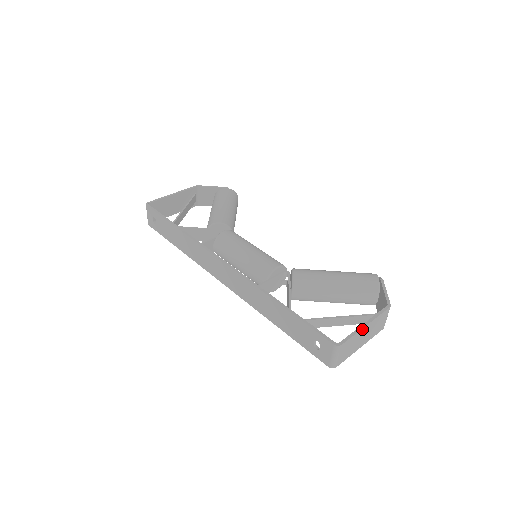
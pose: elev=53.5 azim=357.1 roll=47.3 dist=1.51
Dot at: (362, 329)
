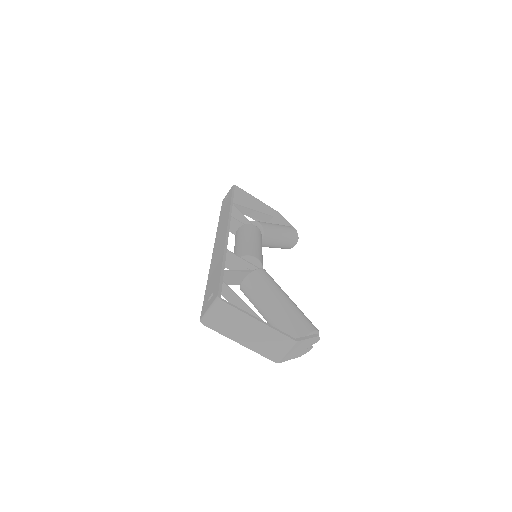
Dot at: (252, 318)
